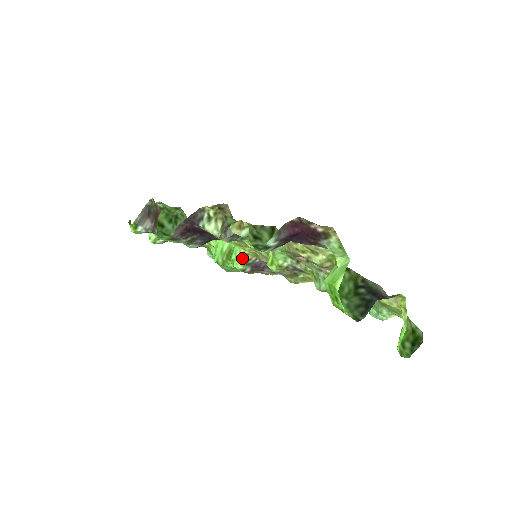
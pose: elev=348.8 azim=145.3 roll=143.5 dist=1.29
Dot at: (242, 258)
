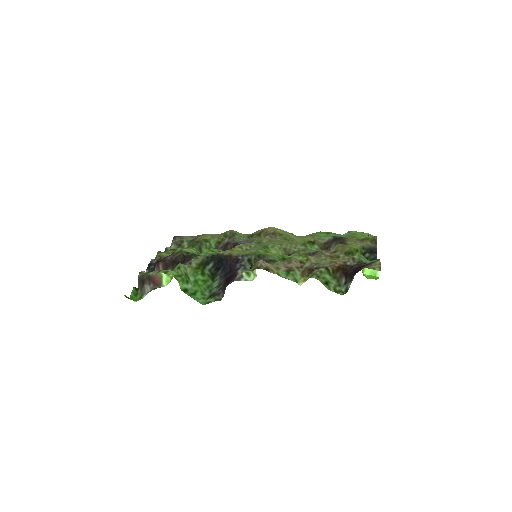
Dot at: occluded
